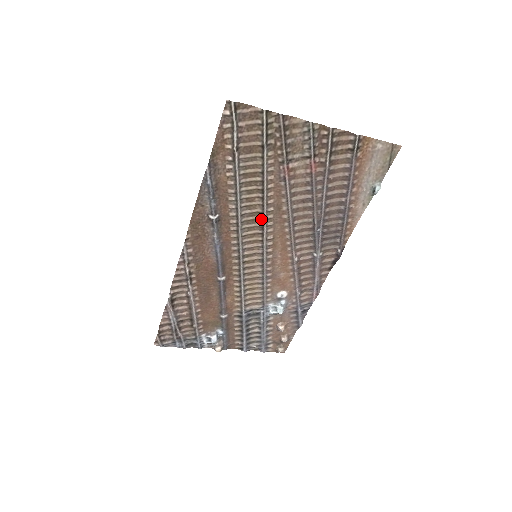
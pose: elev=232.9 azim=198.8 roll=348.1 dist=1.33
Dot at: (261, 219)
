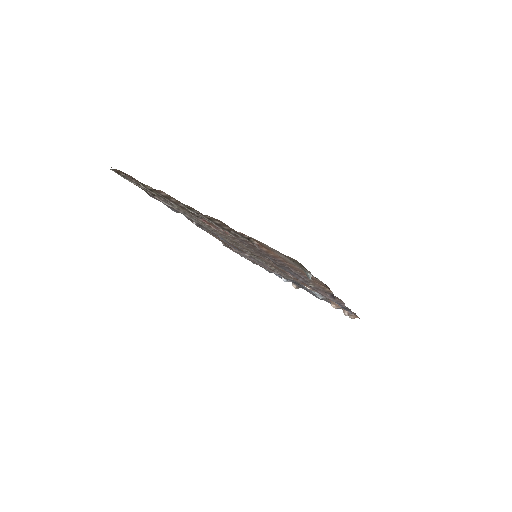
Dot at: (229, 239)
